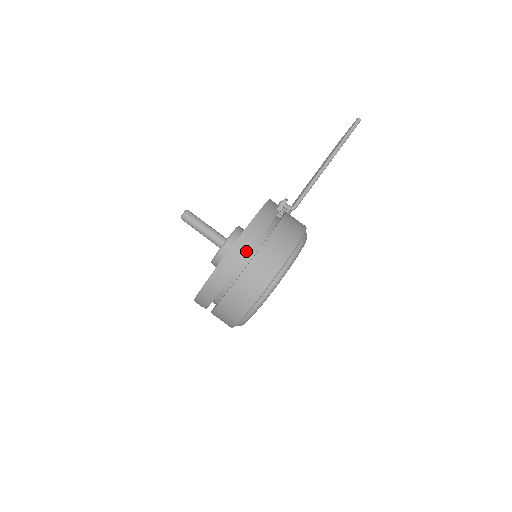
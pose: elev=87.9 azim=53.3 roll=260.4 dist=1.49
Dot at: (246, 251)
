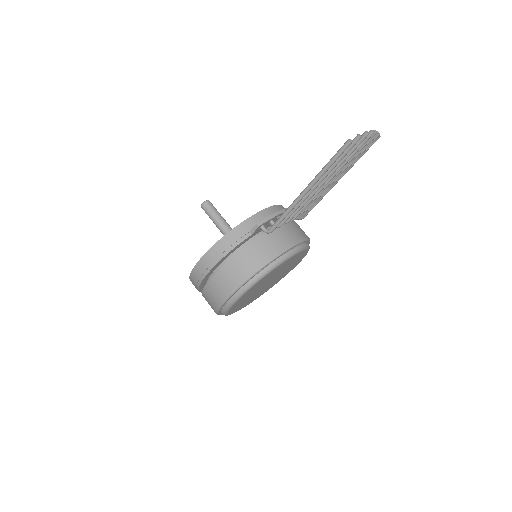
Dot at: (205, 273)
